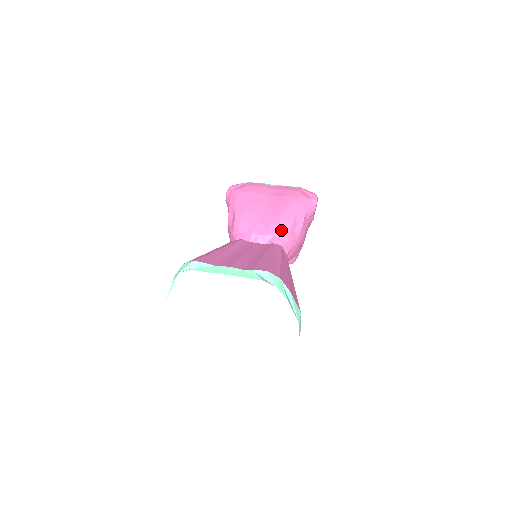
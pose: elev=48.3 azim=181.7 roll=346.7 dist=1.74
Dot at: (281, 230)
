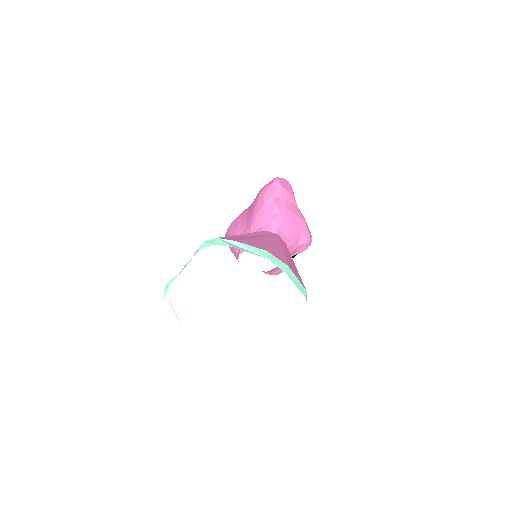
Dot at: (259, 221)
